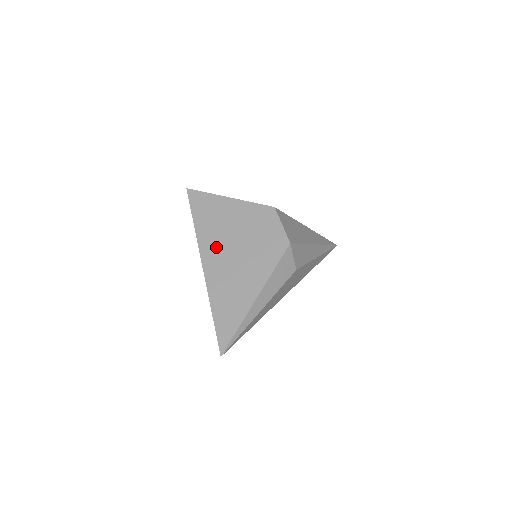
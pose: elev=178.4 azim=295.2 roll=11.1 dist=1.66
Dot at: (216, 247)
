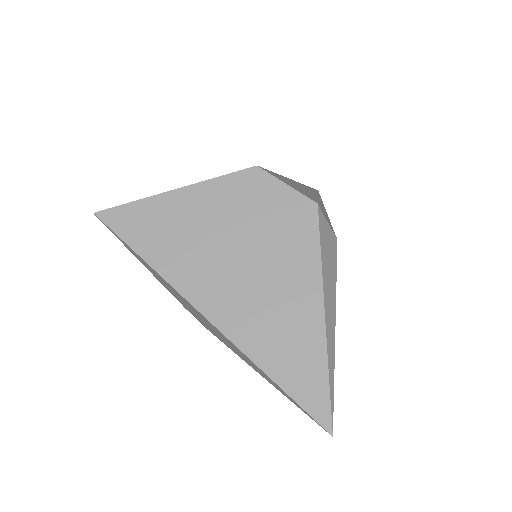
Dot at: (206, 275)
